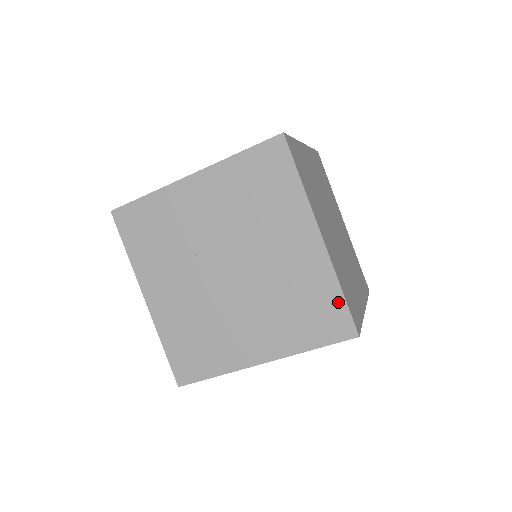
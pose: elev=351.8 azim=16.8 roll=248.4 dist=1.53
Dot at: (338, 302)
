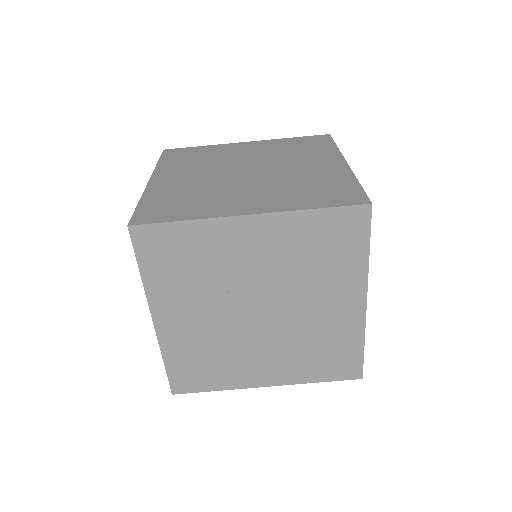
Dot at: (357, 353)
